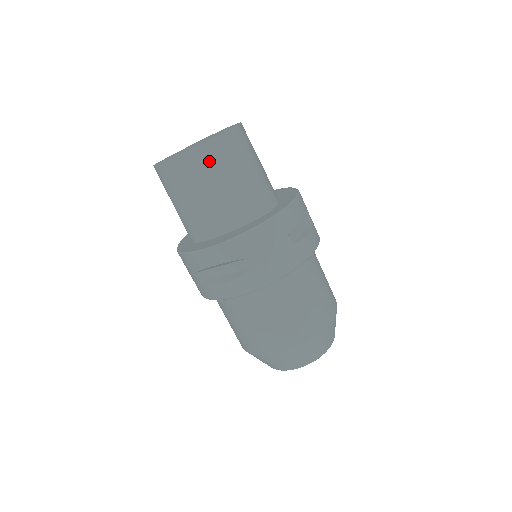
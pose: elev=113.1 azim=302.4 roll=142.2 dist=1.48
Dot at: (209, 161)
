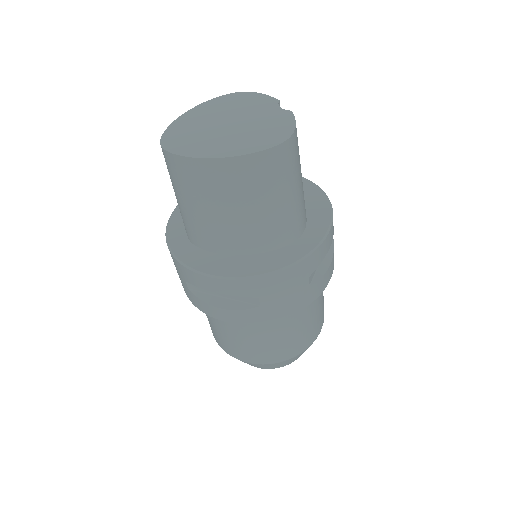
Dot at: (243, 178)
